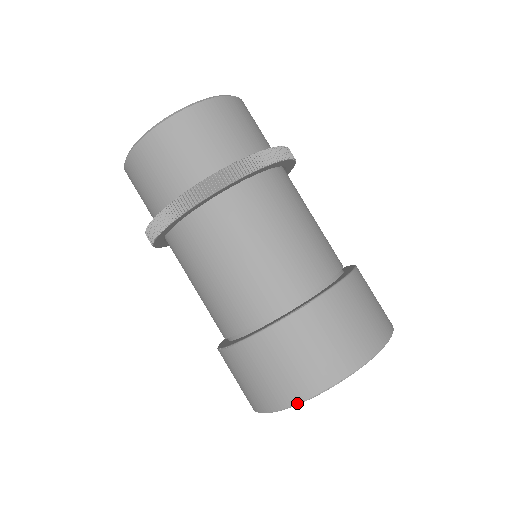
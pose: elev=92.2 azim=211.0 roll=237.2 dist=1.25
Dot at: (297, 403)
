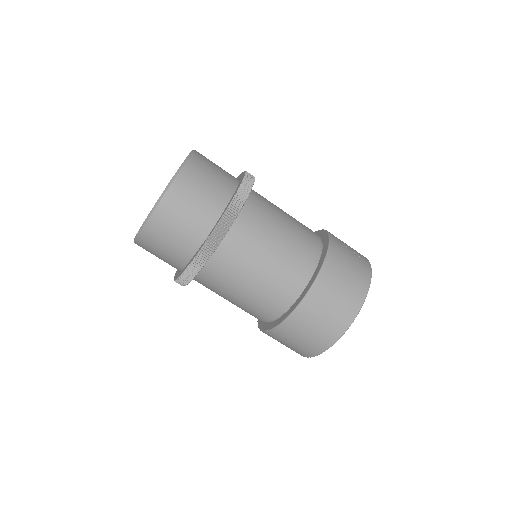
Dot at: occluded
